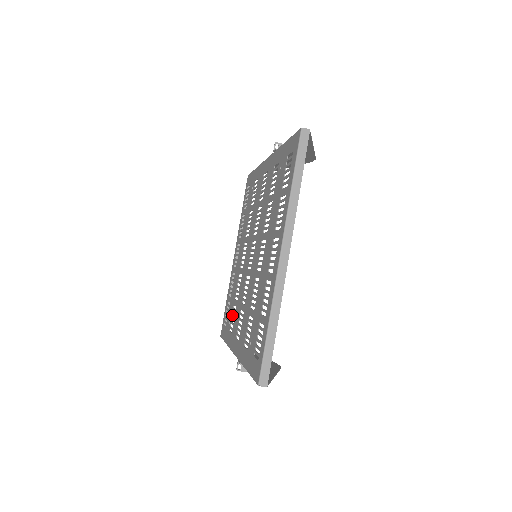
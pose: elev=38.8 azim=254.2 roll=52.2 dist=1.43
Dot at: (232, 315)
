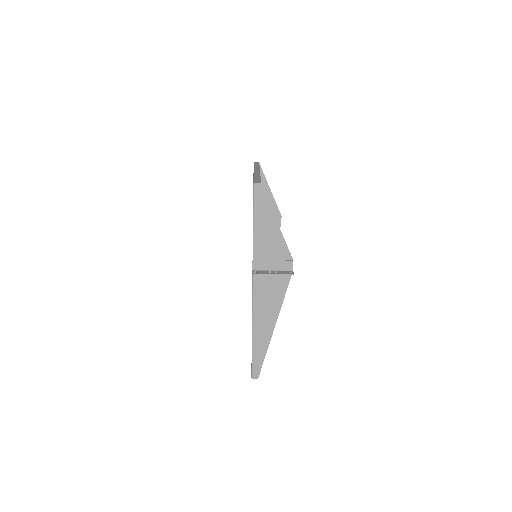
Dot at: occluded
